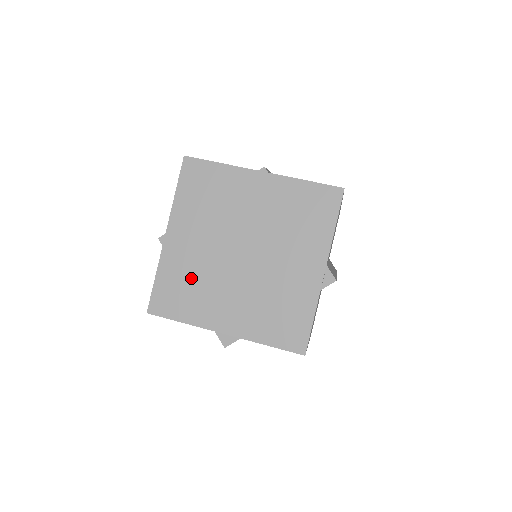
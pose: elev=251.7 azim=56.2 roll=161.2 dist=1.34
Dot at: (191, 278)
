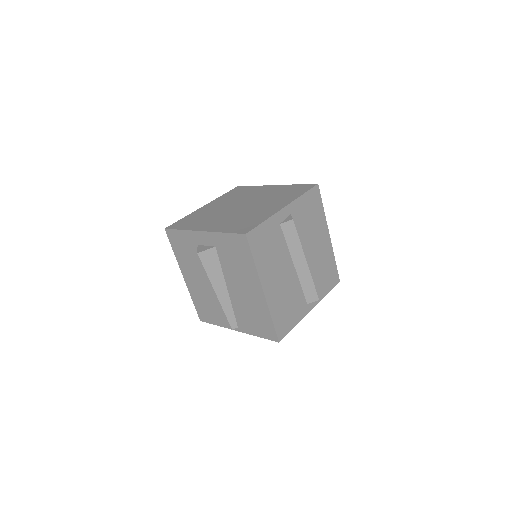
Dot at: (203, 216)
